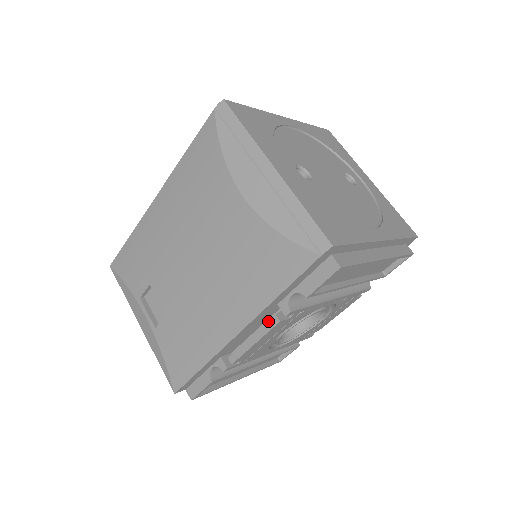
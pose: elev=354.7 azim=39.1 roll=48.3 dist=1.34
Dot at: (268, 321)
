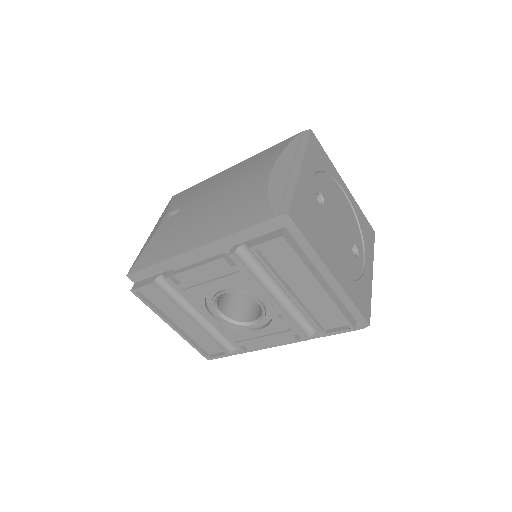
Dot at: (217, 255)
